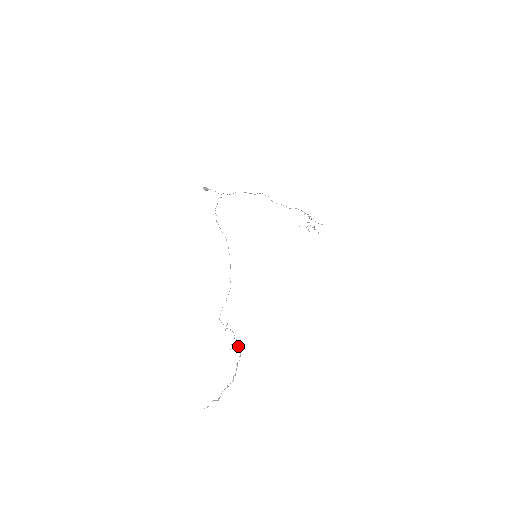
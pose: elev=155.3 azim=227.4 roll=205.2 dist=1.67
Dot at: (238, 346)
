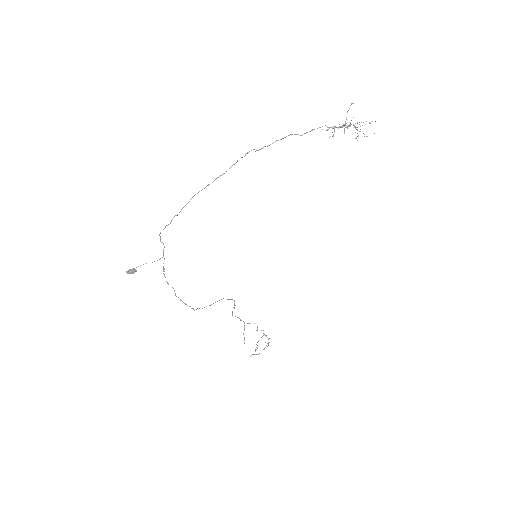
Dot at: occluded
